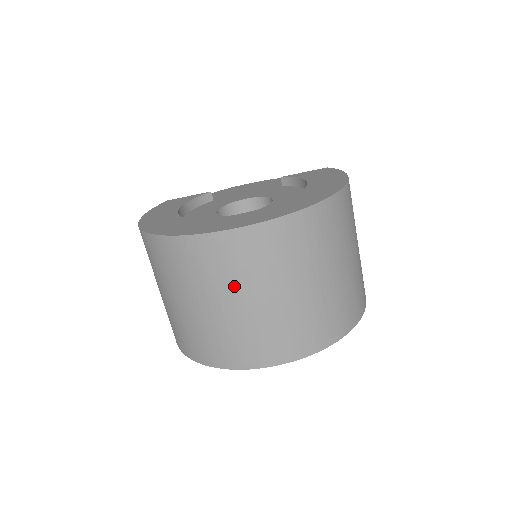
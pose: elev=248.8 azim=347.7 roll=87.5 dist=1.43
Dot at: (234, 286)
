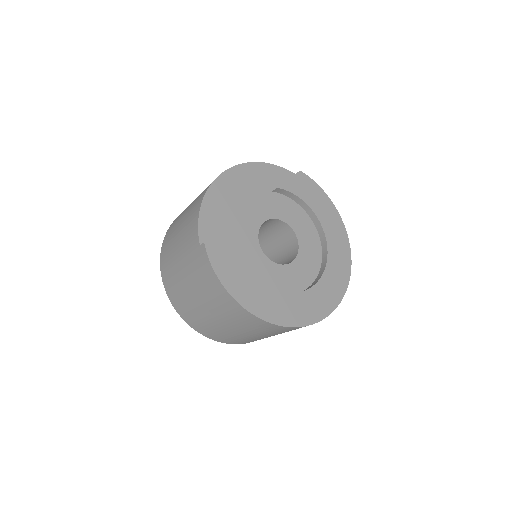
Dot at: occluded
